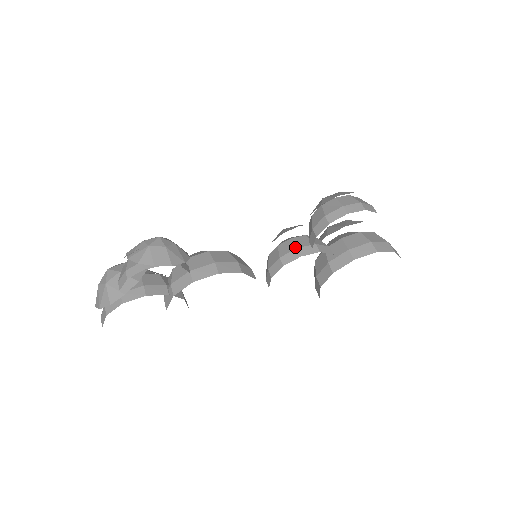
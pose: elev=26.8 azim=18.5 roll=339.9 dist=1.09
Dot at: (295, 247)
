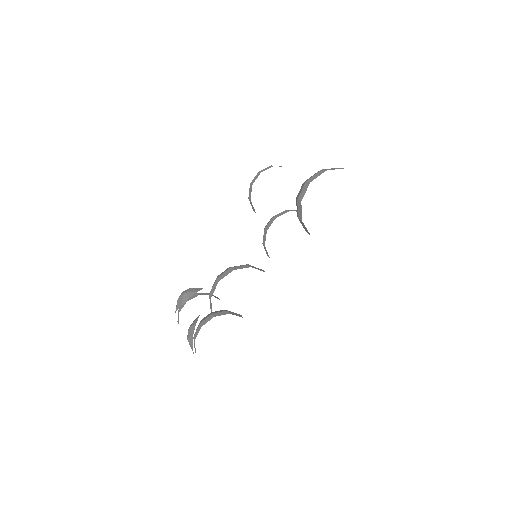
Dot at: (264, 230)
